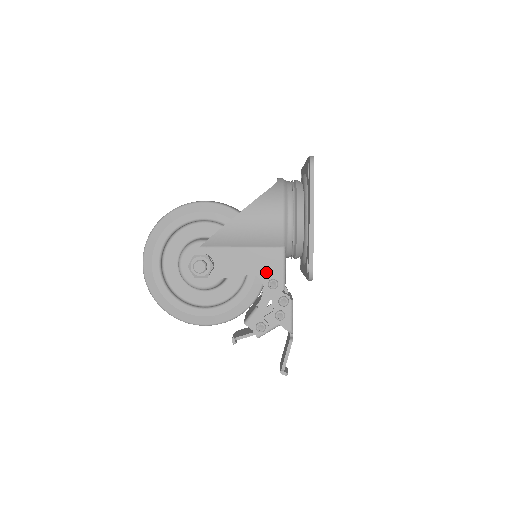
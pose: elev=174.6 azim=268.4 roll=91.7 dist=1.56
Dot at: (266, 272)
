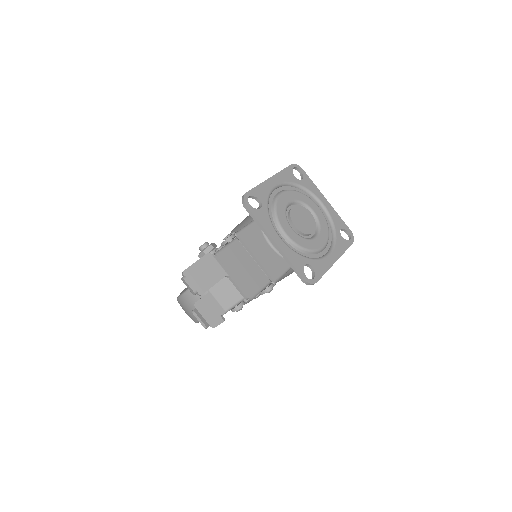
Dot at: occluded
